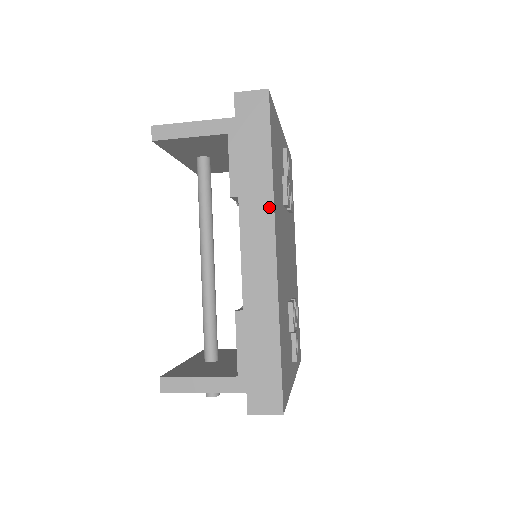
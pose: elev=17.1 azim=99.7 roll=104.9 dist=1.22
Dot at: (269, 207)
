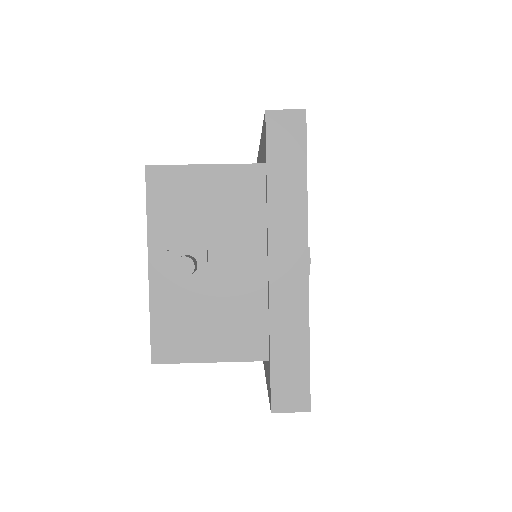
Dot at: occluded
